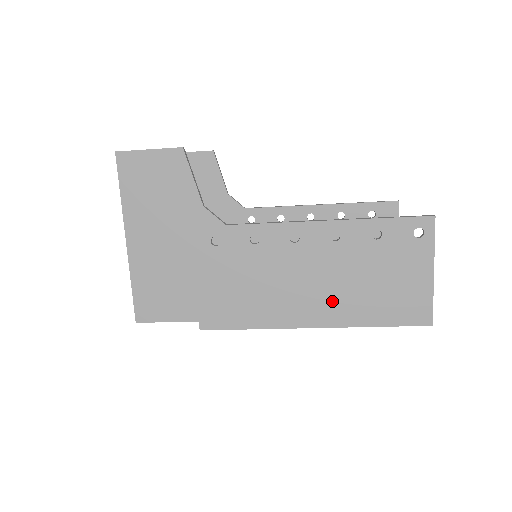
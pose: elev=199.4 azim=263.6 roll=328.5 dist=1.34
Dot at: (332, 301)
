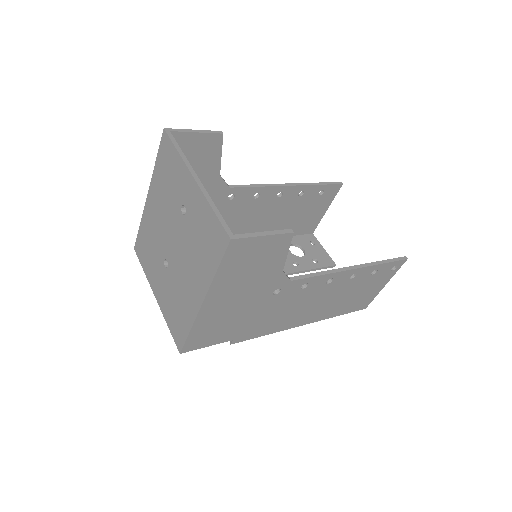
Dot at: (326, 309)
